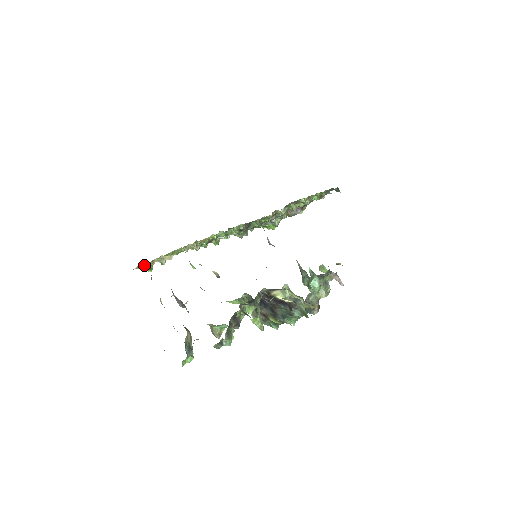
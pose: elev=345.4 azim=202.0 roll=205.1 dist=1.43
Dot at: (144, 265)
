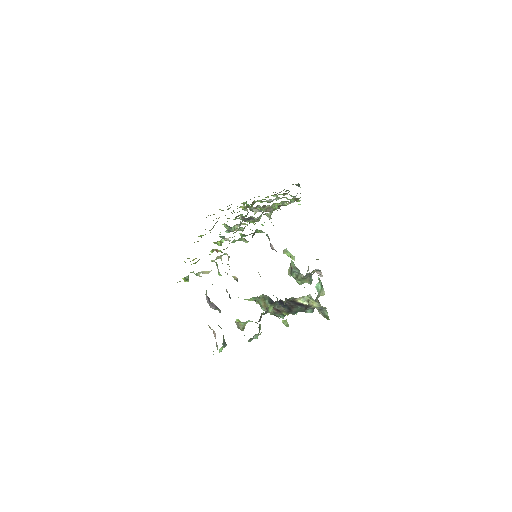
Dot at: occluded
